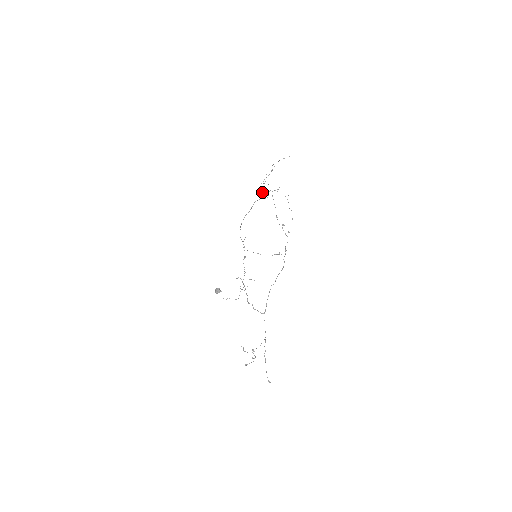
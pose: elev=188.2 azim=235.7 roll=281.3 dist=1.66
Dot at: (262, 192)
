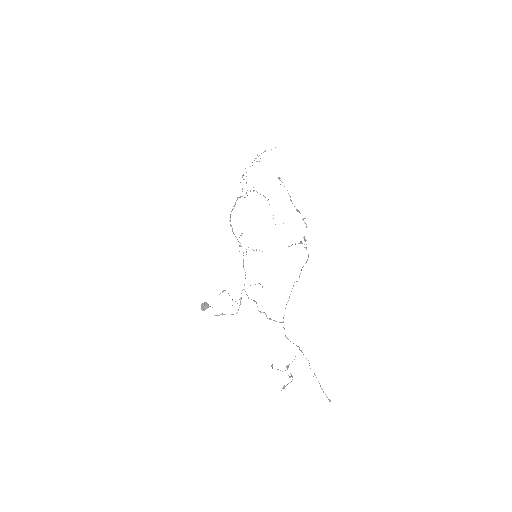
Dot at: (242, 189)
